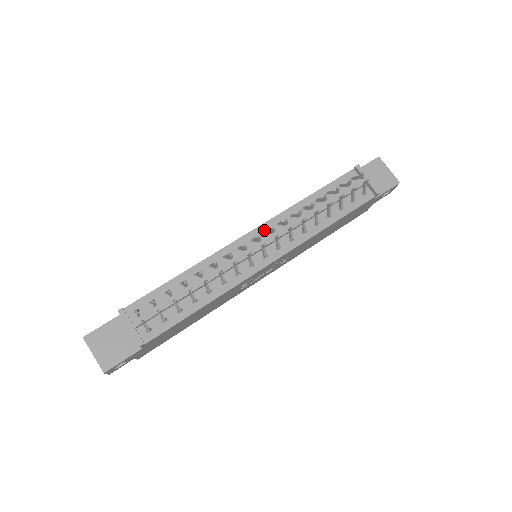
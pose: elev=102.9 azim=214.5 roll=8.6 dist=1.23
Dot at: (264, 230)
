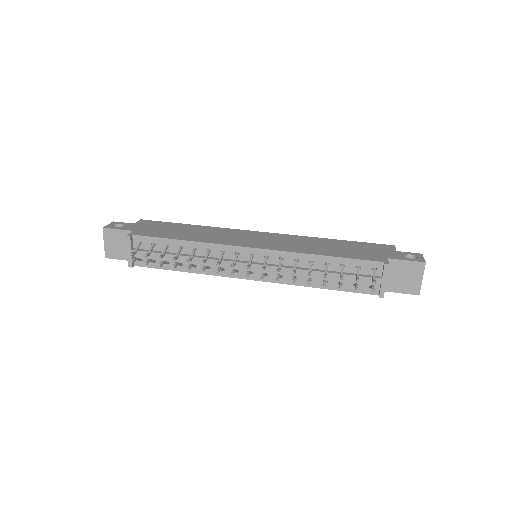
Dot at: (266, 255)
